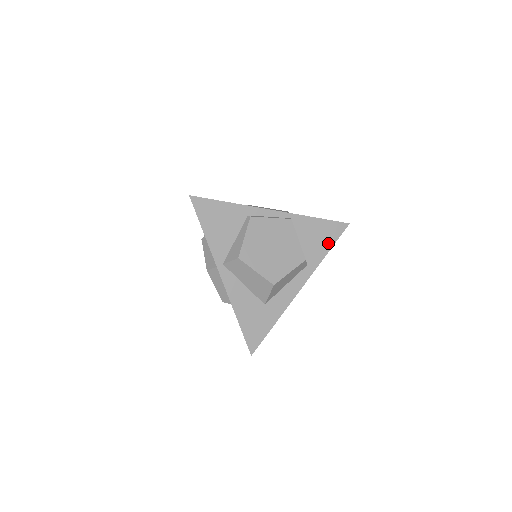
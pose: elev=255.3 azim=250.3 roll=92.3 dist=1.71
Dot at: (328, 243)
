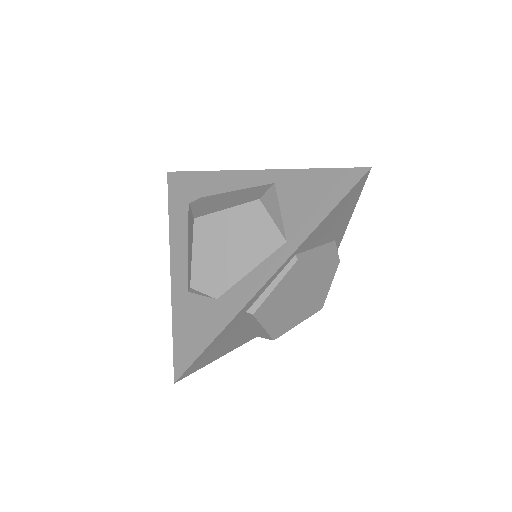
Dot at: (350, 207)
